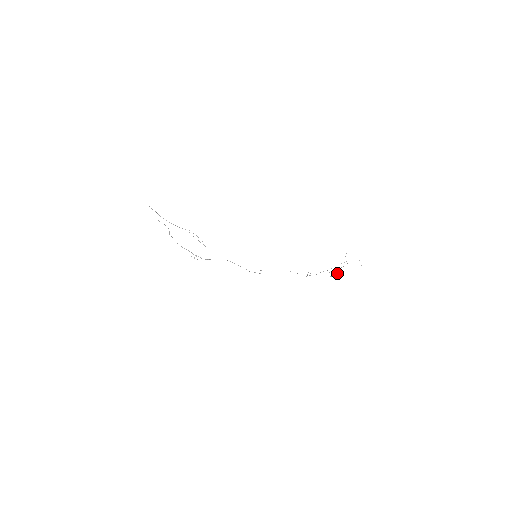
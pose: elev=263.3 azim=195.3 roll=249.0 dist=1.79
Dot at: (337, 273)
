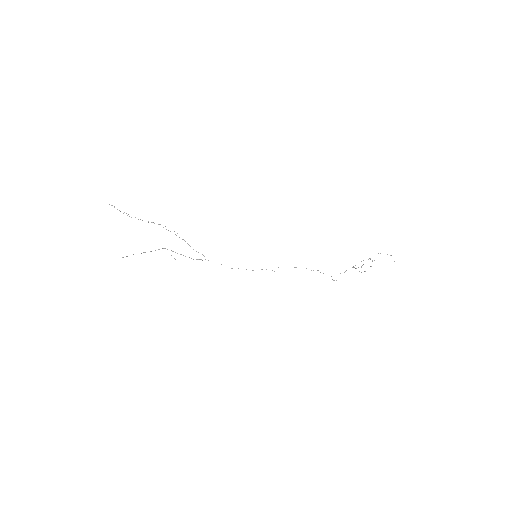
Dot at: occluded
